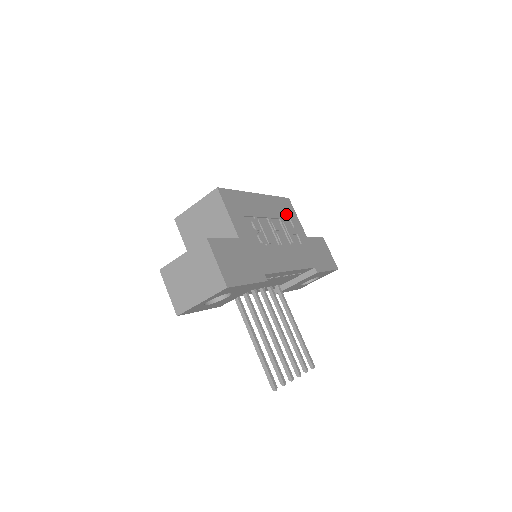
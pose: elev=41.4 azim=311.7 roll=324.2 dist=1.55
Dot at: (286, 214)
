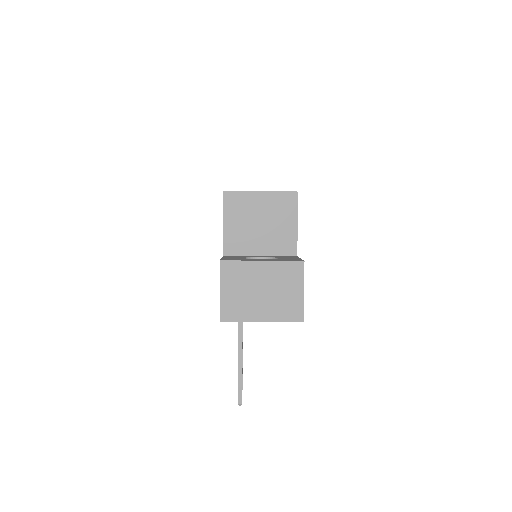
Dot at: occluded
